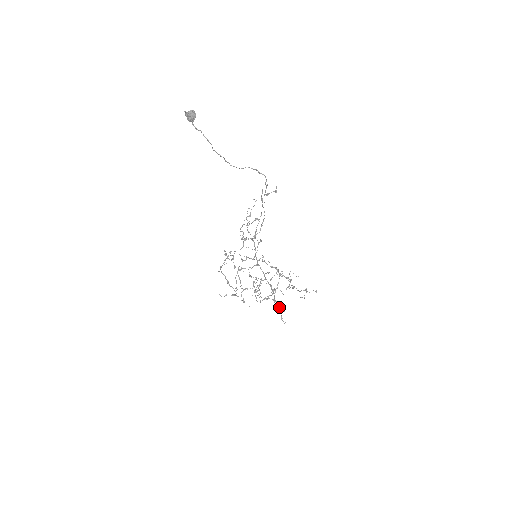
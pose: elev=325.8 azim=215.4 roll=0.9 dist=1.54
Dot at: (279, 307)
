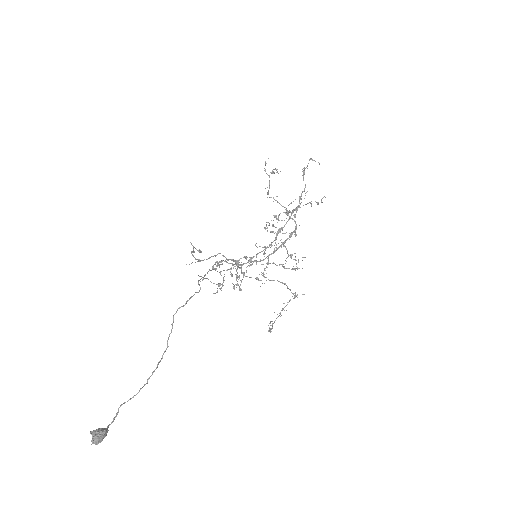
Dot at: occluded
